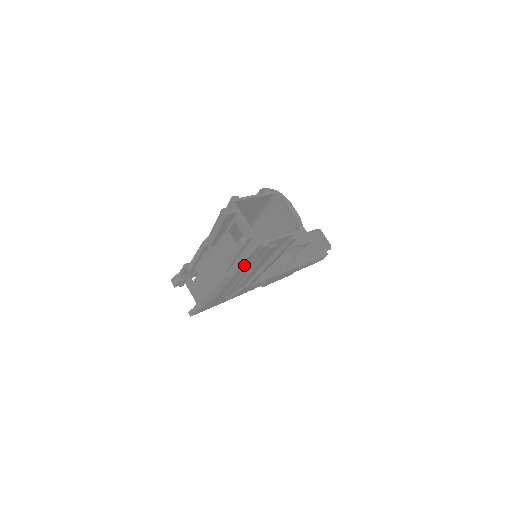
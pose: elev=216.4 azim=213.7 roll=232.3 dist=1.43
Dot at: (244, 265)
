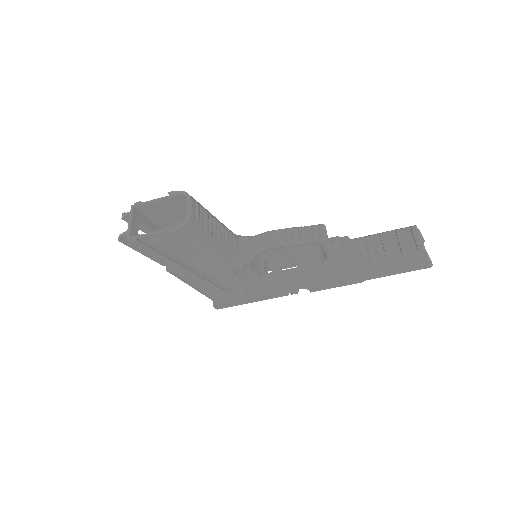
Dot at: (160, 259)
